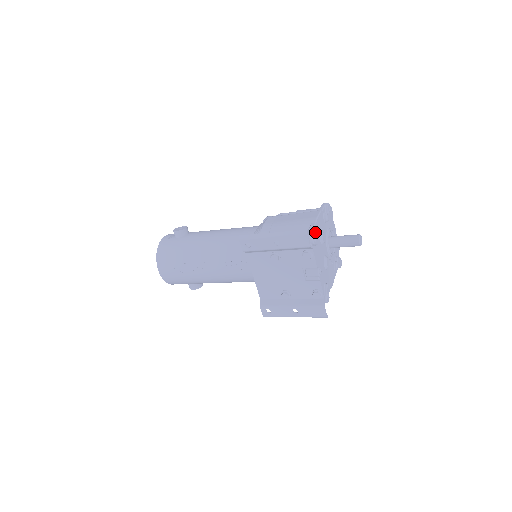
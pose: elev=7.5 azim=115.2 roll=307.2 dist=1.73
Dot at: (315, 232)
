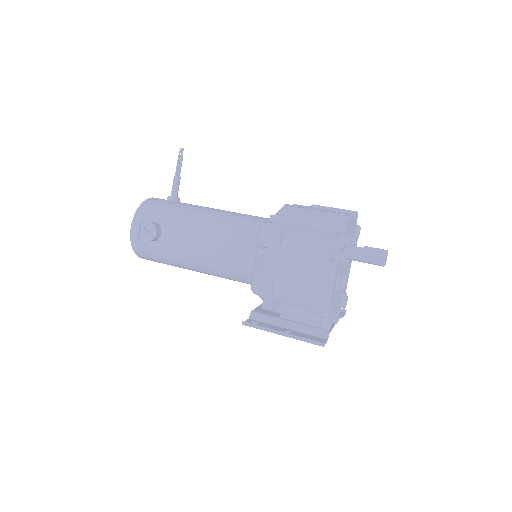
Dot at: (330, 306)
